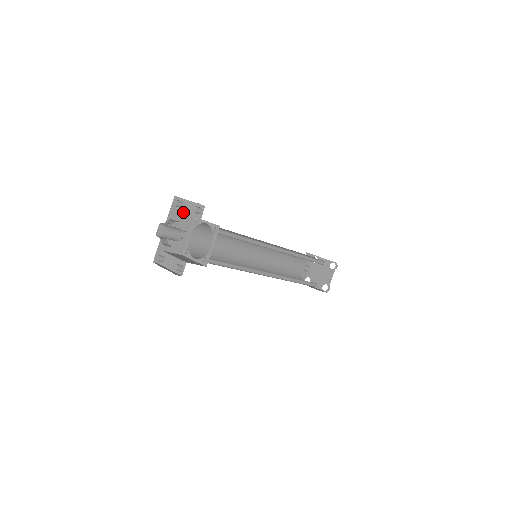
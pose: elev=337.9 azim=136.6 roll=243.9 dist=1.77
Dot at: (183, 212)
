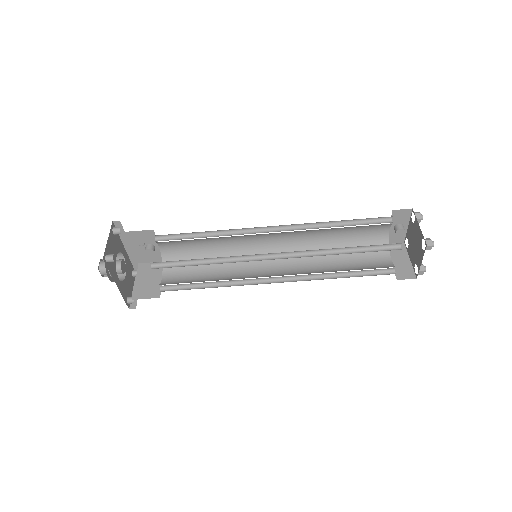
Dot at: occluded
